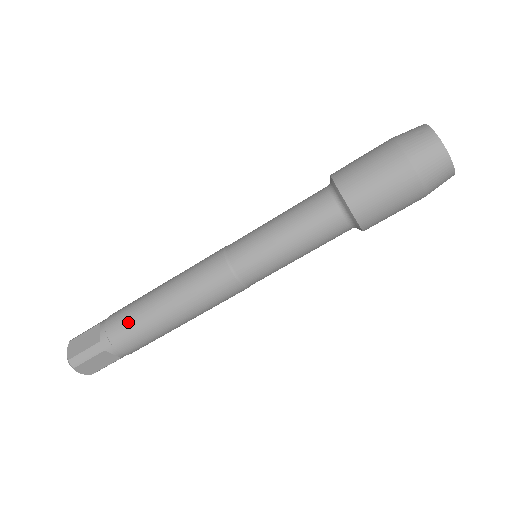
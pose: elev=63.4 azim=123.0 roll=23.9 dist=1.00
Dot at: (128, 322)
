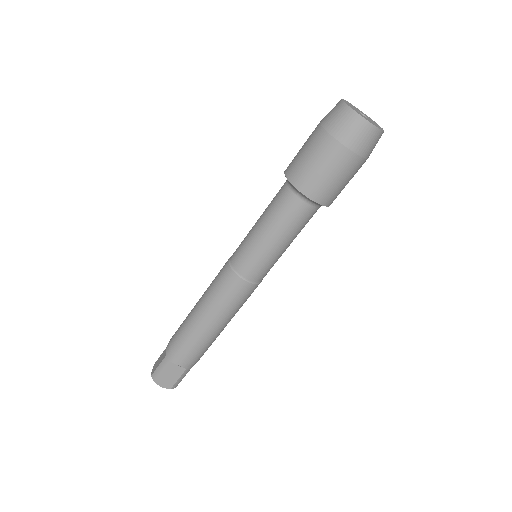
Dot at: (179, 334)
